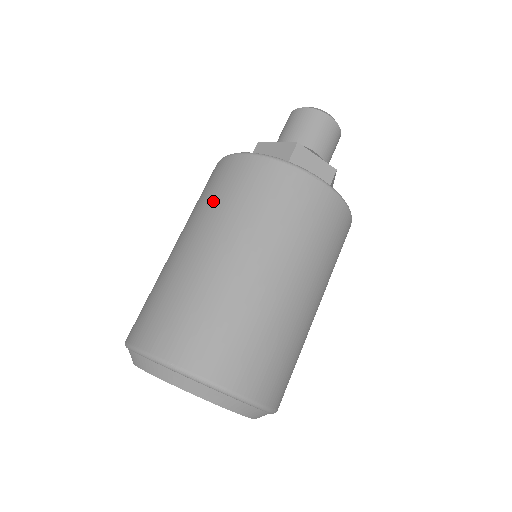
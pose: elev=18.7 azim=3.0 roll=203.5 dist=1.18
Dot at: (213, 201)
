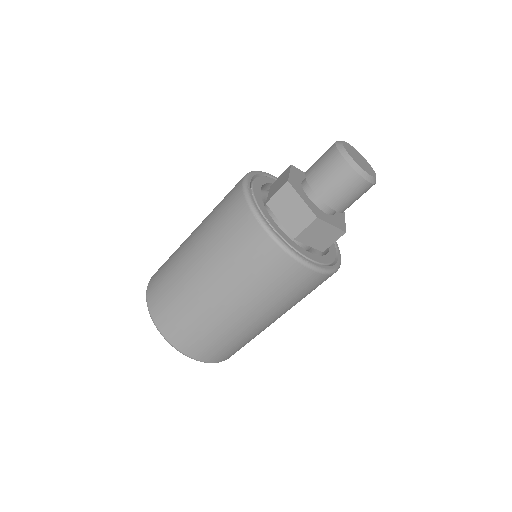
Dot at: occluded
